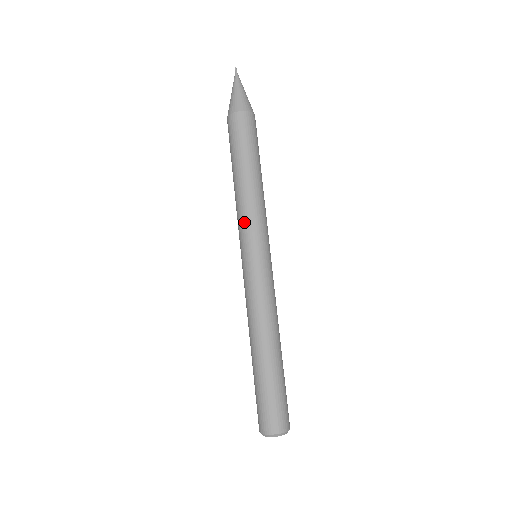
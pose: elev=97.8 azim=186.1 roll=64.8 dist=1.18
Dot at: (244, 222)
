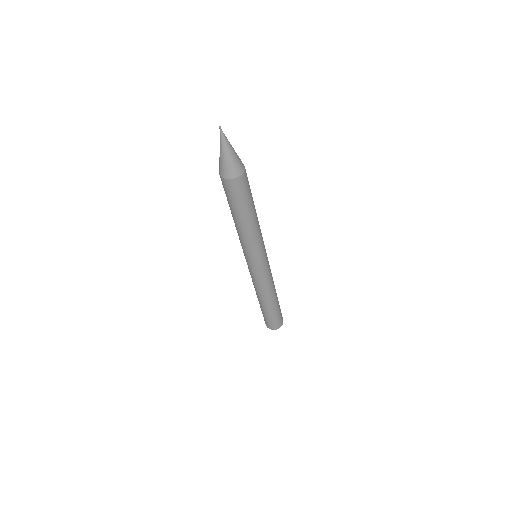
Dot at: (240, 242)
